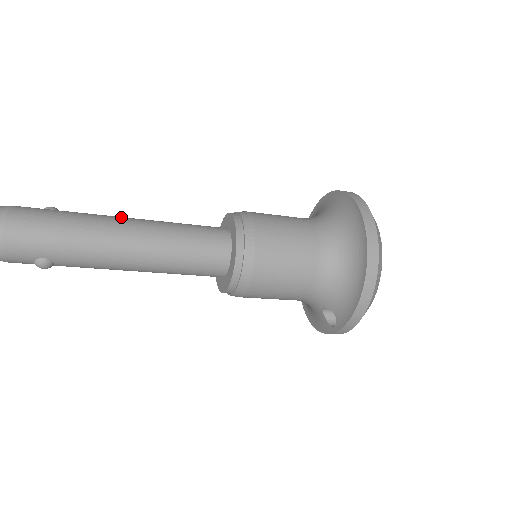
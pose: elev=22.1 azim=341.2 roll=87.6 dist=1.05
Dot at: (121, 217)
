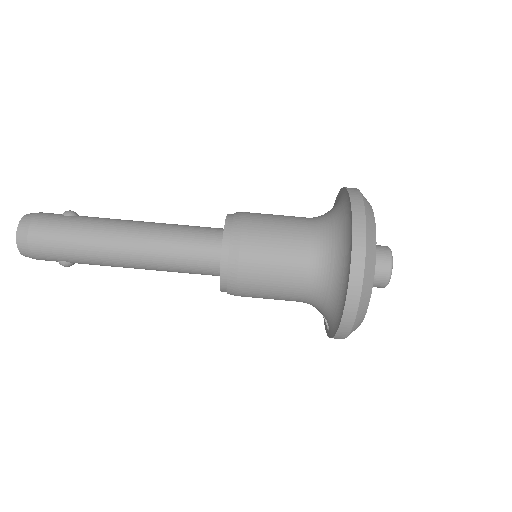
Dot at: (124, 223)
